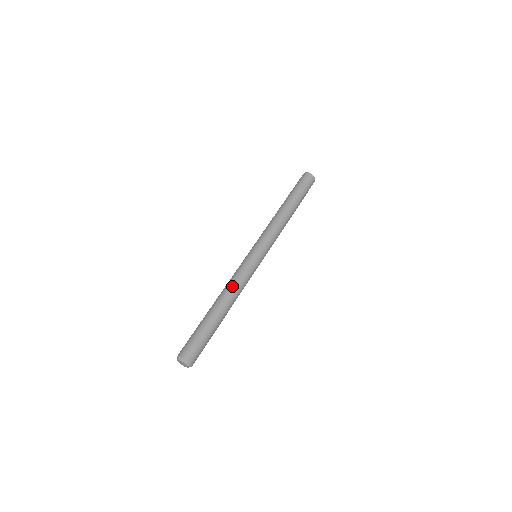
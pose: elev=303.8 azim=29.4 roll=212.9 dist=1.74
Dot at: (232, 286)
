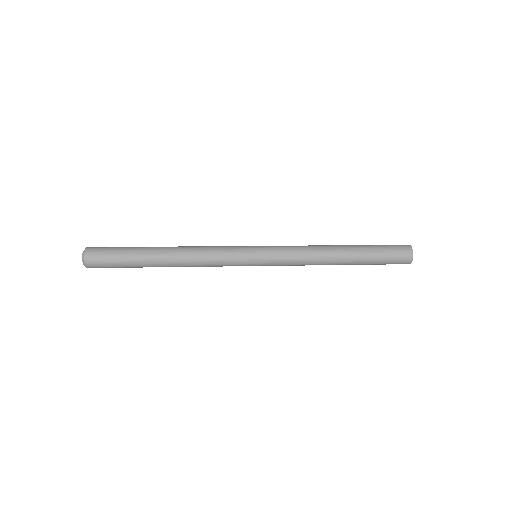
Dot at: (197, 246)
